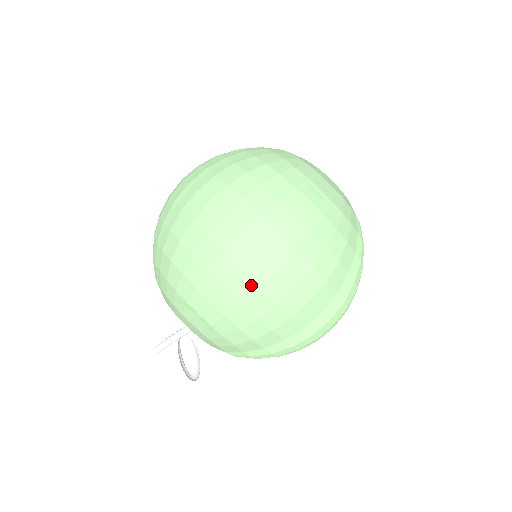
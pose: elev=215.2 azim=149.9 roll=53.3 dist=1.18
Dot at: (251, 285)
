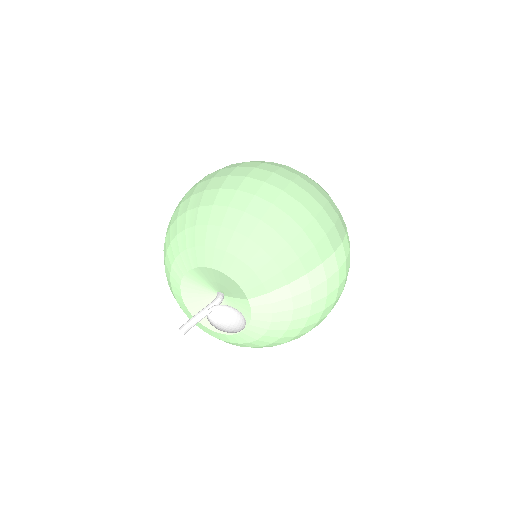
Dot at: (292, 201)
